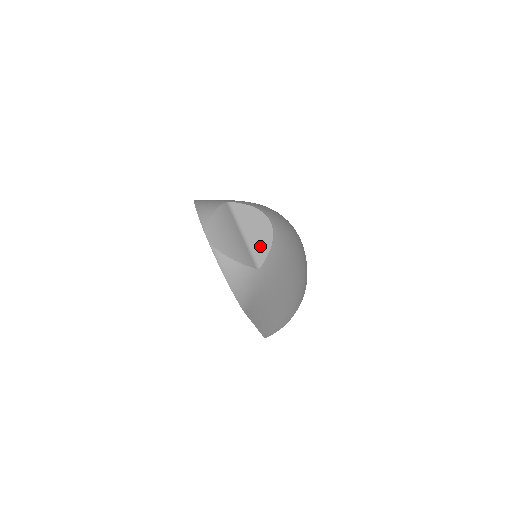
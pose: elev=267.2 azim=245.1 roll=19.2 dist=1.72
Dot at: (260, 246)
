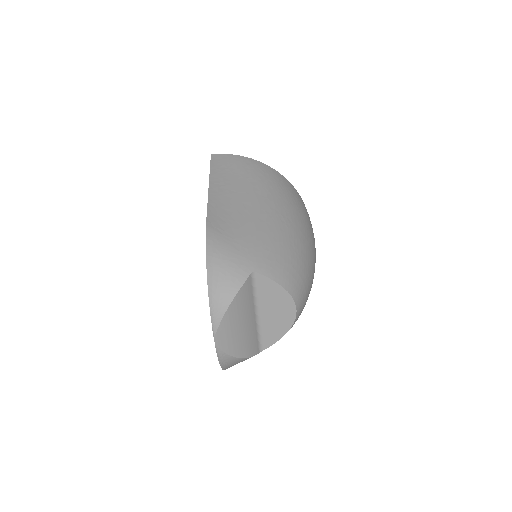
Dot at: (273, 331)
